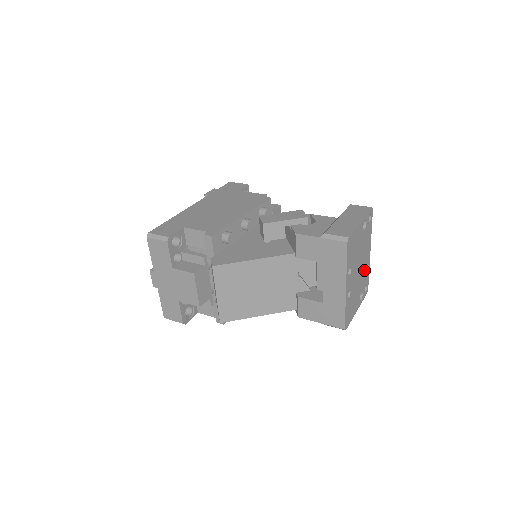
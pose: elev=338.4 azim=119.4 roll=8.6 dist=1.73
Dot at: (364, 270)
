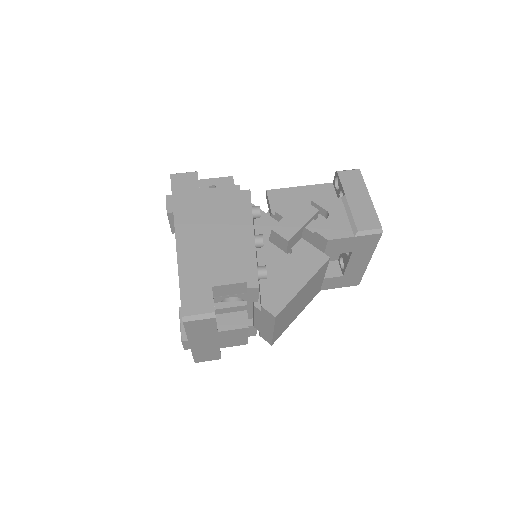
Dot at: occluded
